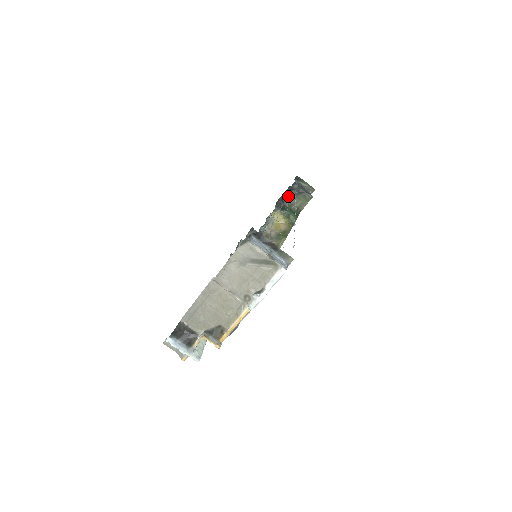
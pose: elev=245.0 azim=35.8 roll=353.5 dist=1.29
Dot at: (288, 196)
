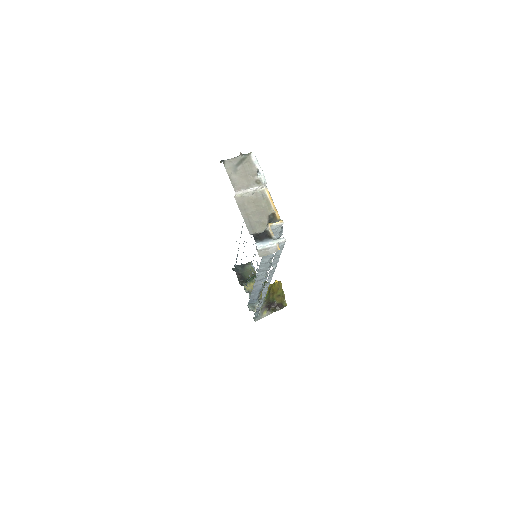
Dot at: (241, 275)
